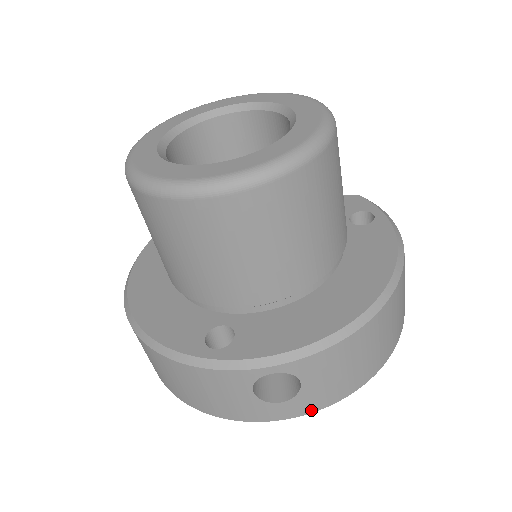
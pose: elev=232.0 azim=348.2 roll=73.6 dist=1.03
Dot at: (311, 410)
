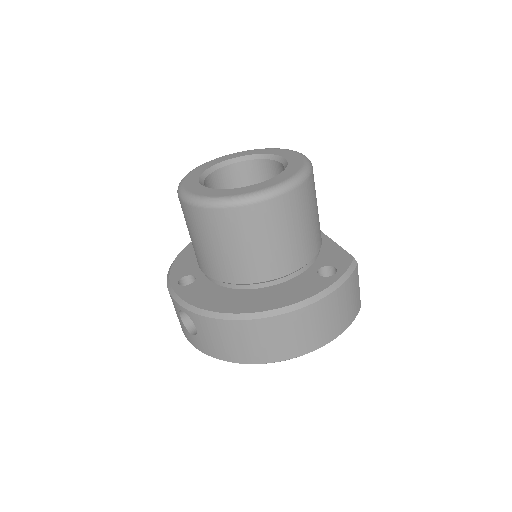
Dot at: (205, 352)
